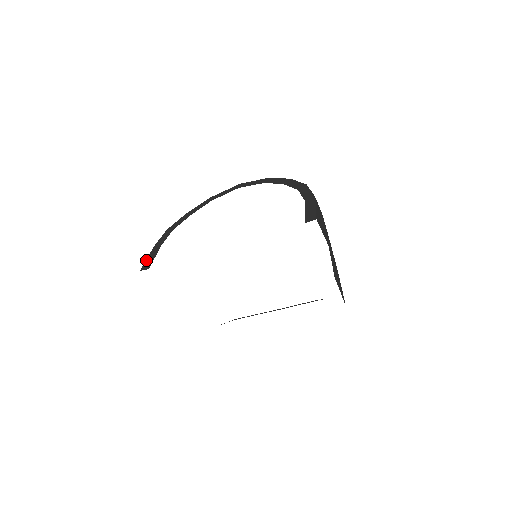
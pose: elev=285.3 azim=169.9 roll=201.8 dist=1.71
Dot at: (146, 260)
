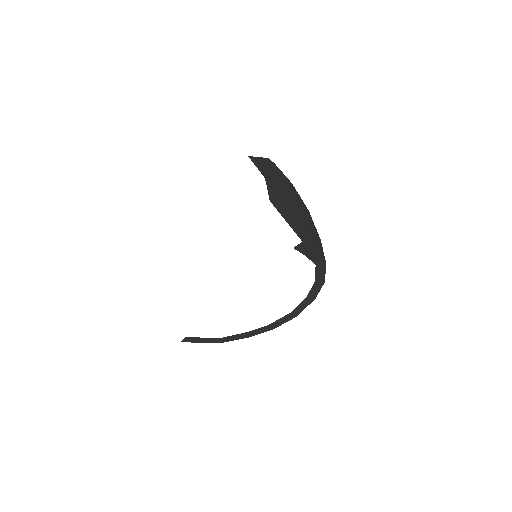
Dot at: occluded
